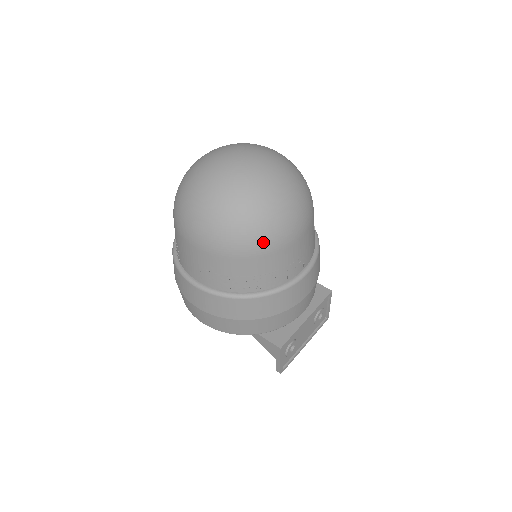
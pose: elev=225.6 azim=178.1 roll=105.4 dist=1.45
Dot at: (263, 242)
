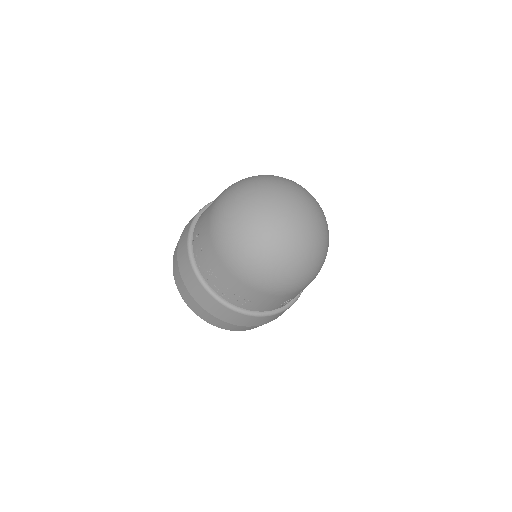
Dot at: occluded
